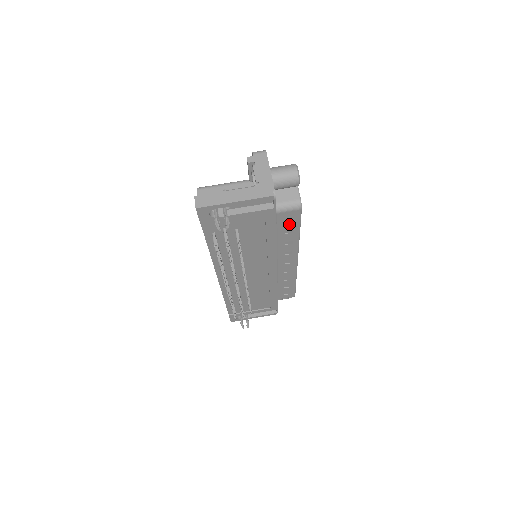
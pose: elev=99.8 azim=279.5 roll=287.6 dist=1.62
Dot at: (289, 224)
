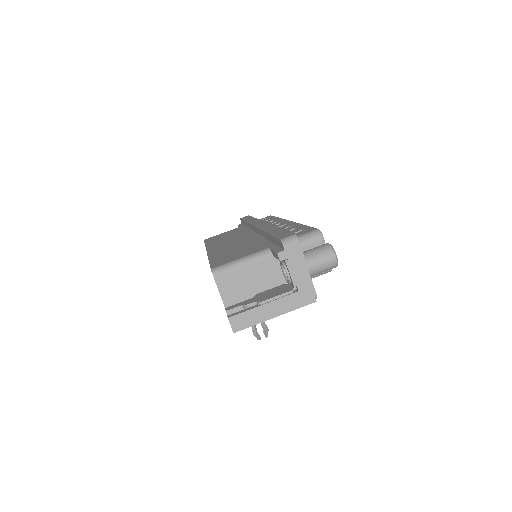
Dot at: occluded
